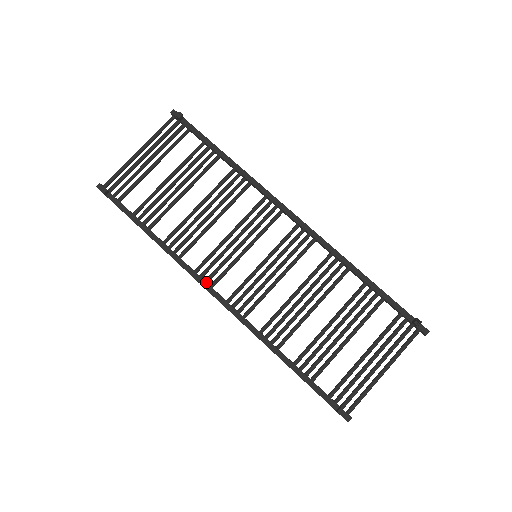
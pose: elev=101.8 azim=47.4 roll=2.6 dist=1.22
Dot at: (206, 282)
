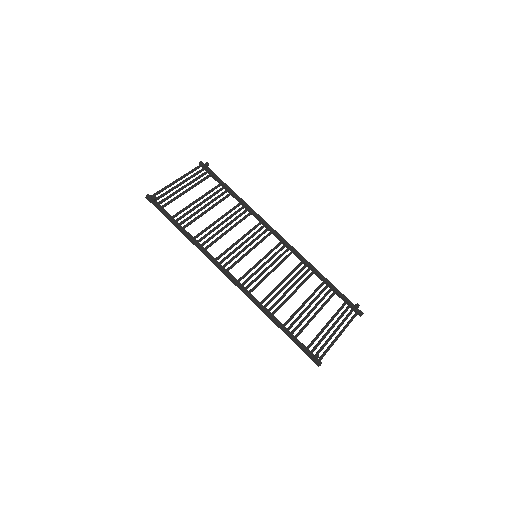
Dot at: (224, 267)
